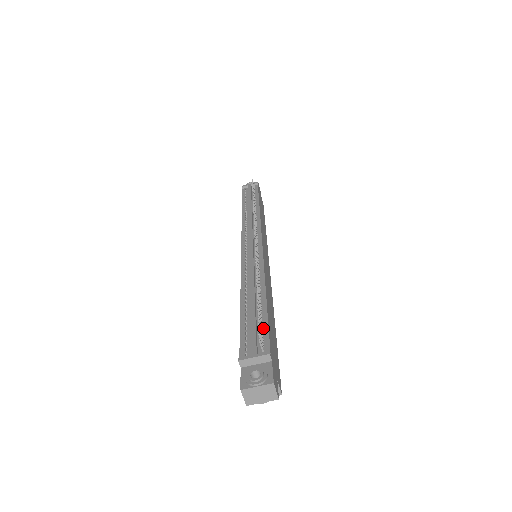
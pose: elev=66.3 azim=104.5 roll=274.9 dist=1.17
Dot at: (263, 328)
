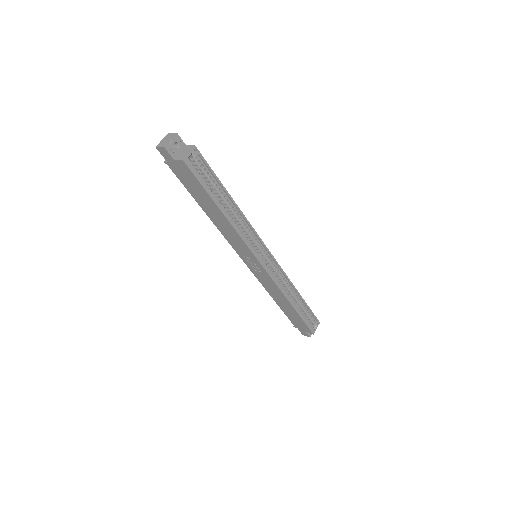
Dot at: occluded
